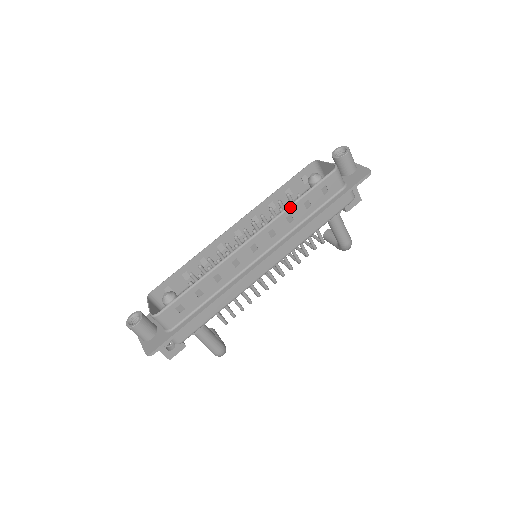
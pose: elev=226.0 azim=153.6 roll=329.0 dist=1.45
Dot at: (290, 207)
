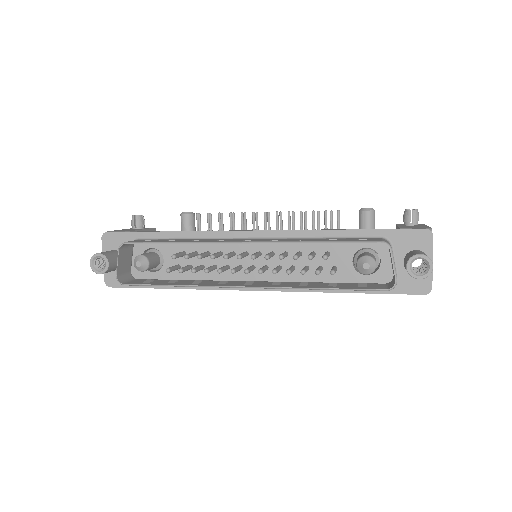
Dot at: (310, 289)
